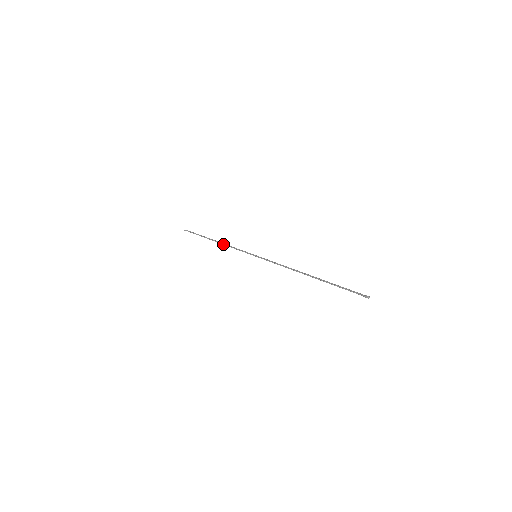
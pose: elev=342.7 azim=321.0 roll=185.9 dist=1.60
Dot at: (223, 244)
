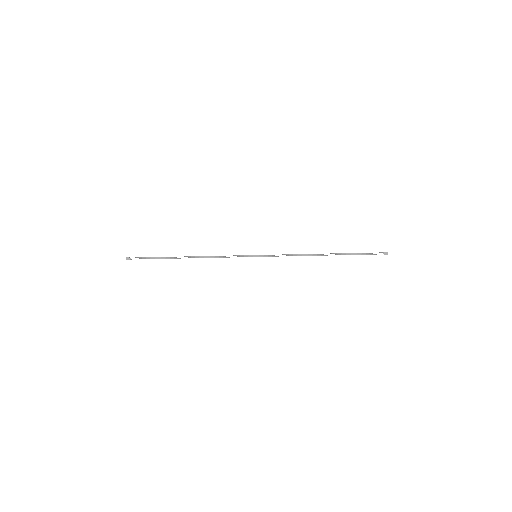
Dot at: (204, 256)
